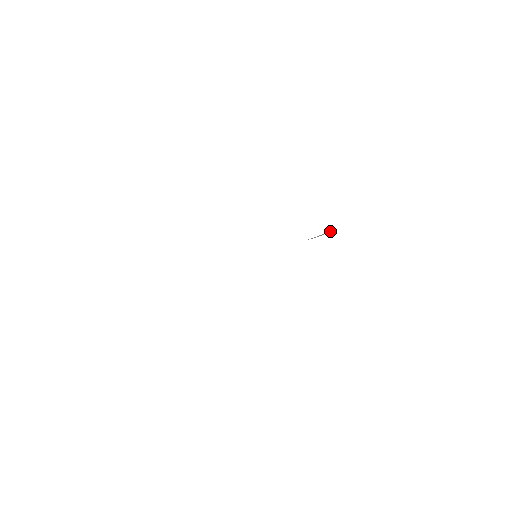
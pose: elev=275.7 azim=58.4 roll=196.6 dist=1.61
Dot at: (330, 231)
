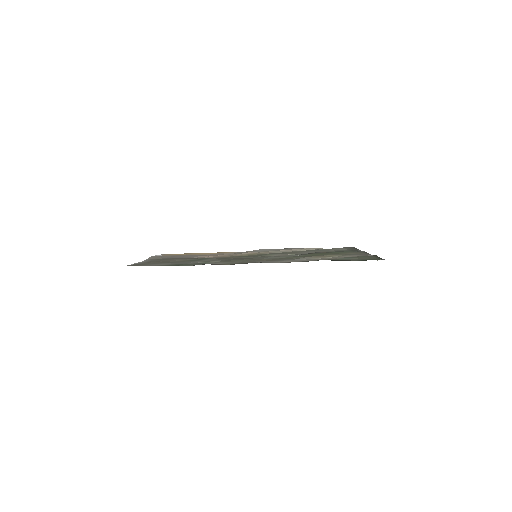
Dot at: (326, 252)
